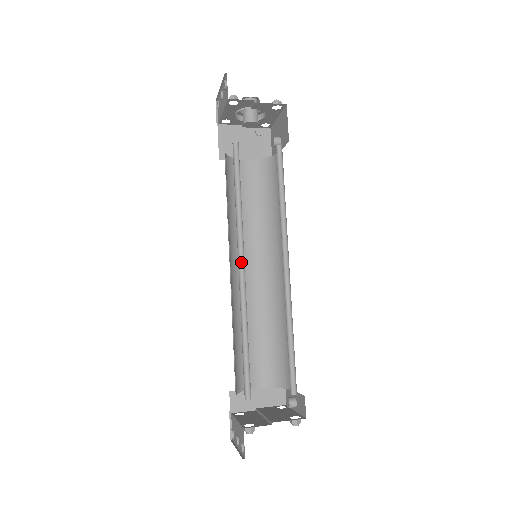
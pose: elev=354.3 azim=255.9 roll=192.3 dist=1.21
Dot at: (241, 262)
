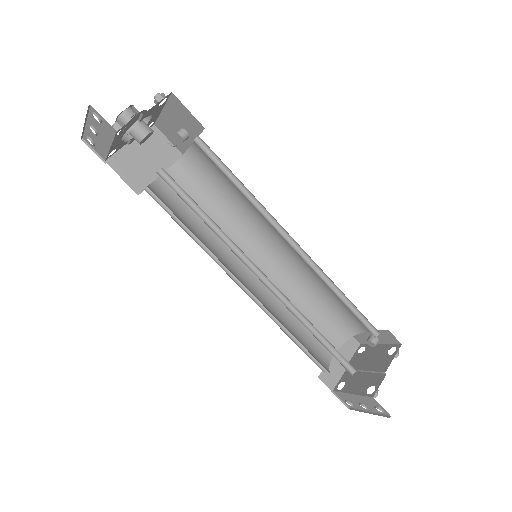
Dot at: (258, 275)
